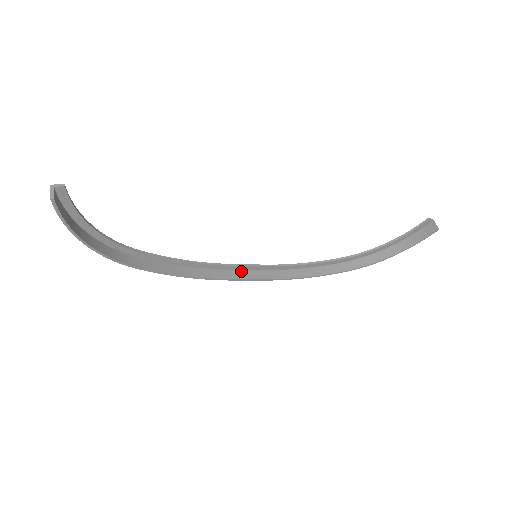
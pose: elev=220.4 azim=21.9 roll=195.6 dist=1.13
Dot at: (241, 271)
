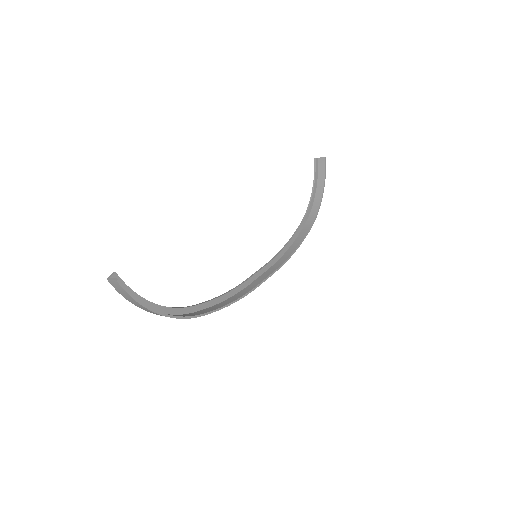
Dot at: (258, 279)
